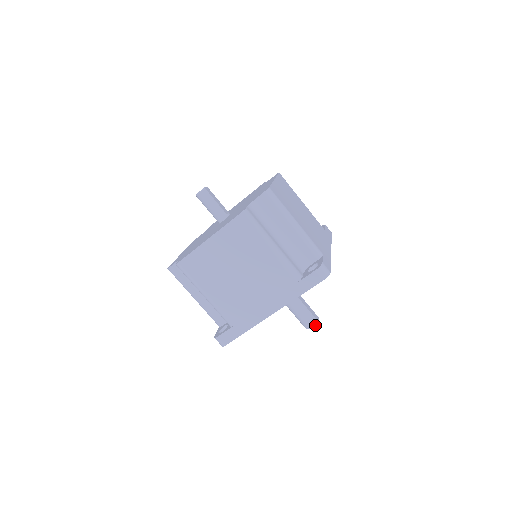
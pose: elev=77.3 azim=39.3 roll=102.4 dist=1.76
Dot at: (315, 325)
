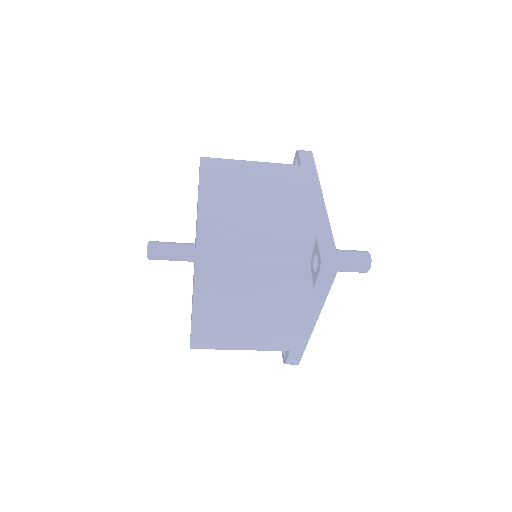
Dot at: occluded
